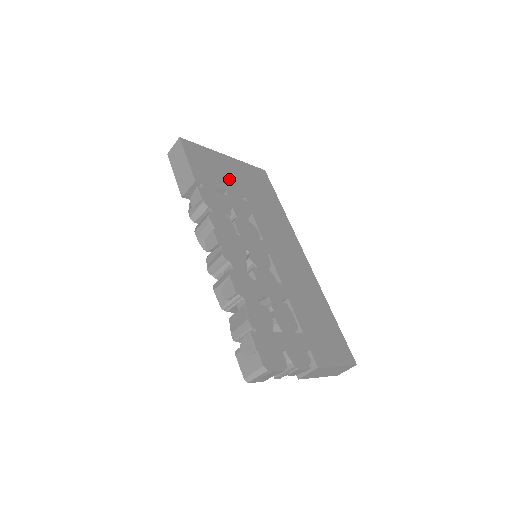
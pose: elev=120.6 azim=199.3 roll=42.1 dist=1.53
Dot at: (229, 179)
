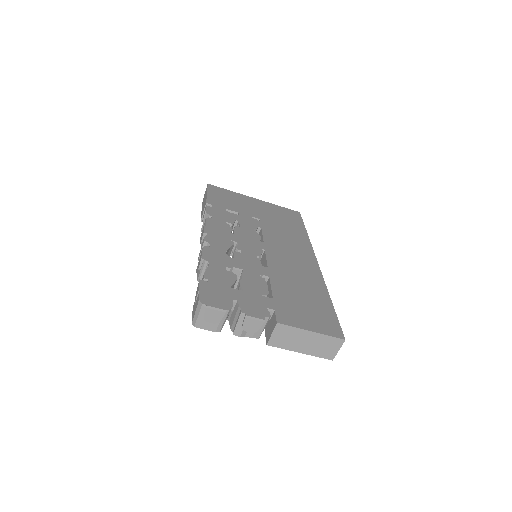
Dot at: (248, 208)
